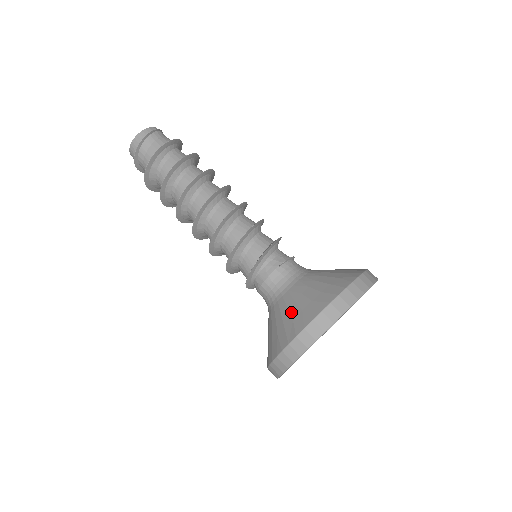
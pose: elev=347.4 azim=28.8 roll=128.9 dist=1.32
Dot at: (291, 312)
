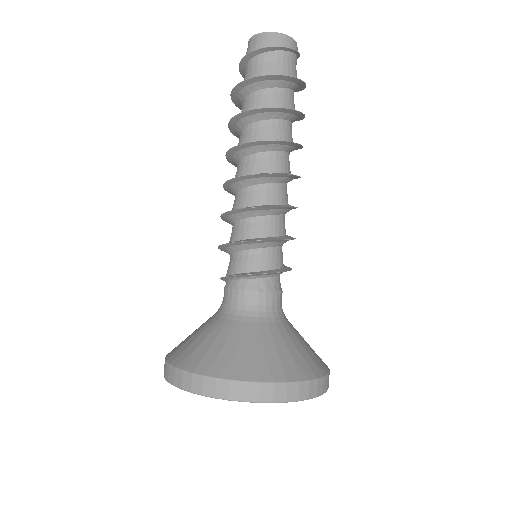
Dot at: (291, 350)
